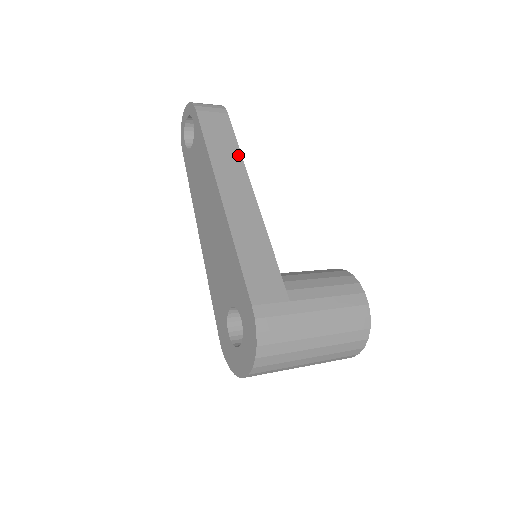
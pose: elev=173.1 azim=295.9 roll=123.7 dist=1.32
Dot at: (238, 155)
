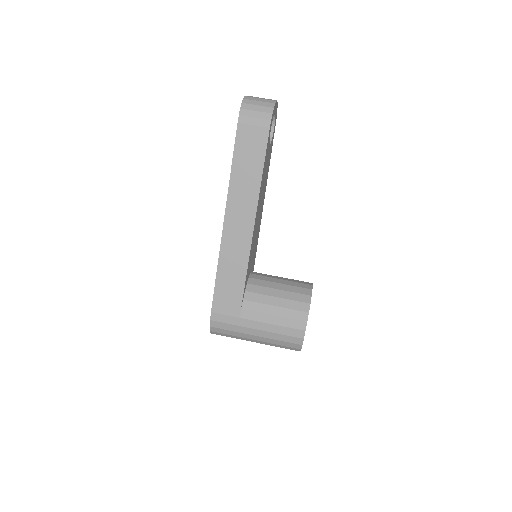
Dot at: (257, 182)
